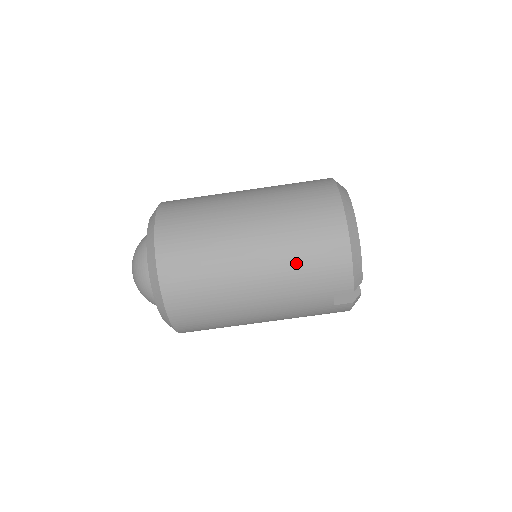
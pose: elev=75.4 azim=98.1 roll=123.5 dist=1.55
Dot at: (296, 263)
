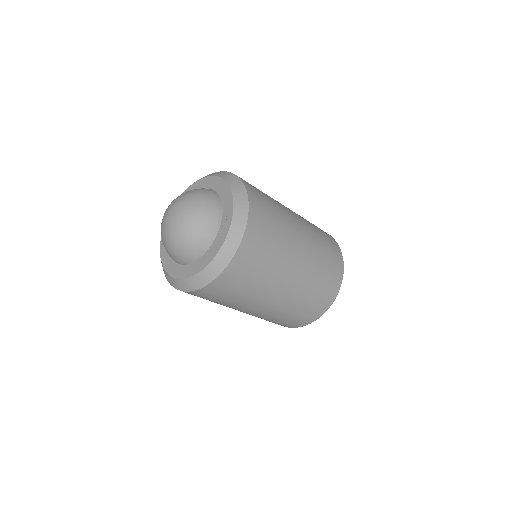
Dot at: (273, 319)
